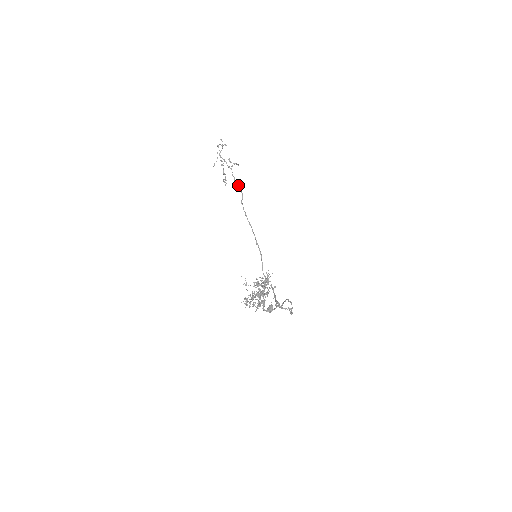
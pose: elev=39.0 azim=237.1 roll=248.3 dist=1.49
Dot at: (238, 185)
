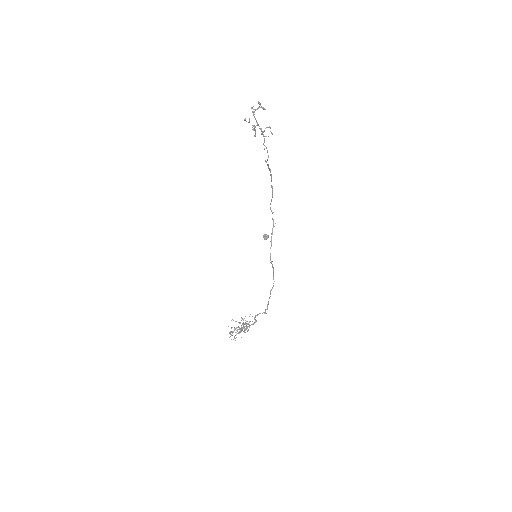
Dot at: occluded
